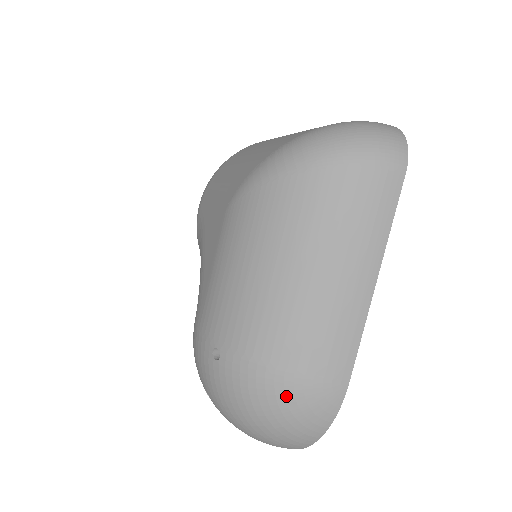
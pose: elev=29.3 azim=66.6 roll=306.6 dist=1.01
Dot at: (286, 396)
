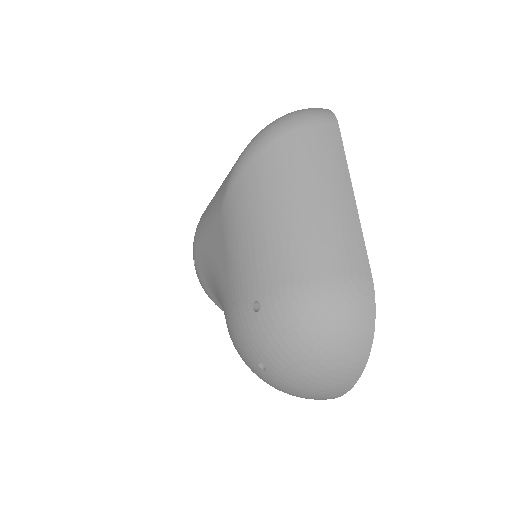
Dot at: (328, 303)
